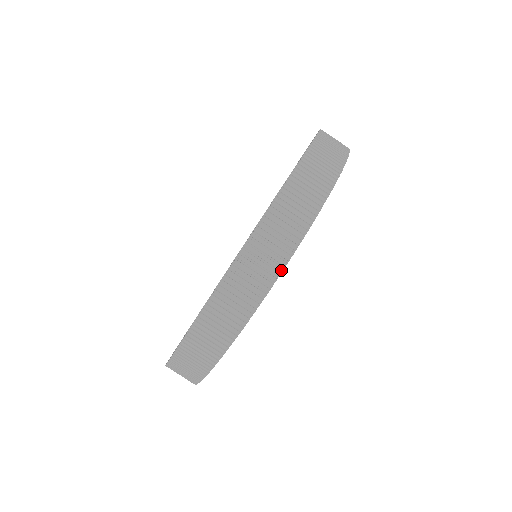
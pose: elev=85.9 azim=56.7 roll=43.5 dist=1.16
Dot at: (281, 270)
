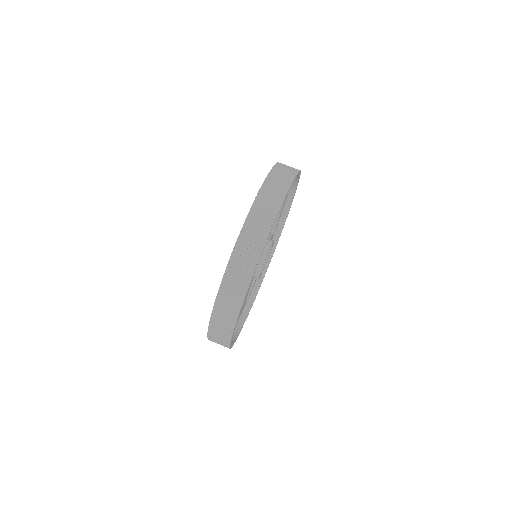
Dot at: (281, 204)
